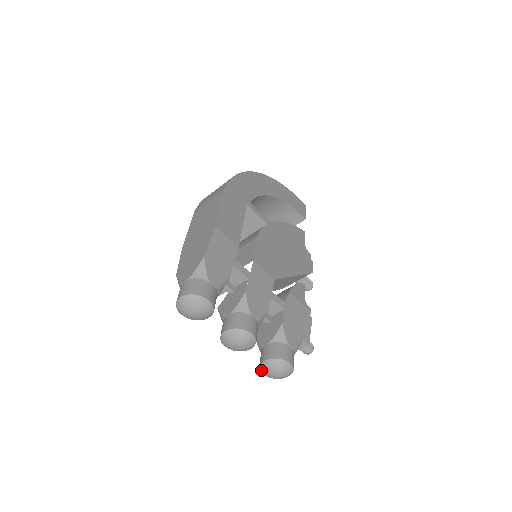
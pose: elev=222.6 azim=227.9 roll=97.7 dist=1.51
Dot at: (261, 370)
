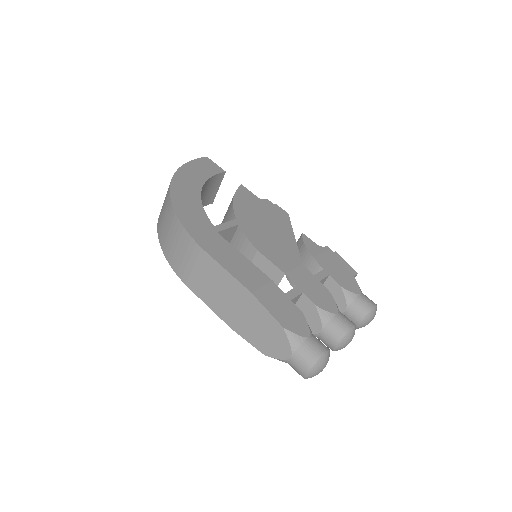
Dot at: occluded
